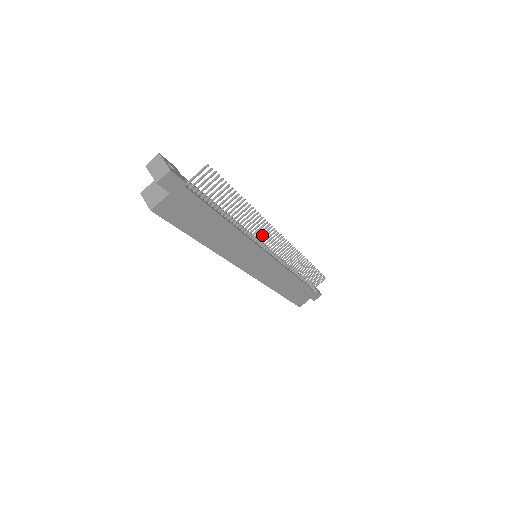
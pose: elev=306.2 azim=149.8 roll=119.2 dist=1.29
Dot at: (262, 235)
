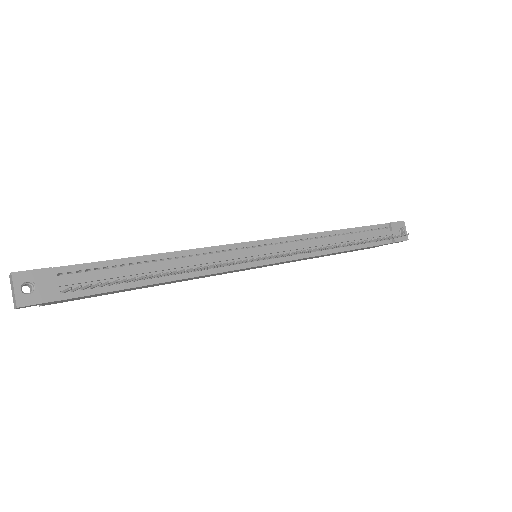
Dot at: (239, 263)
